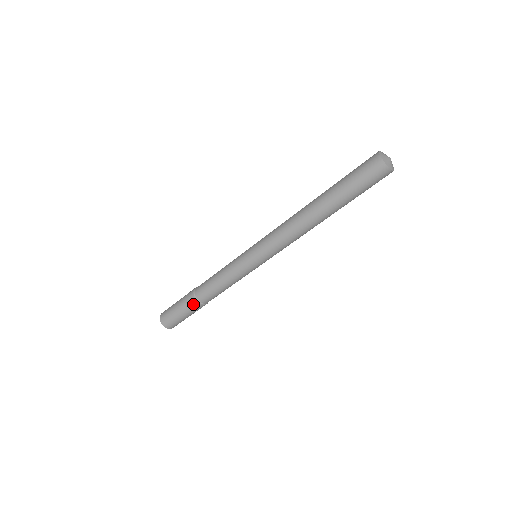
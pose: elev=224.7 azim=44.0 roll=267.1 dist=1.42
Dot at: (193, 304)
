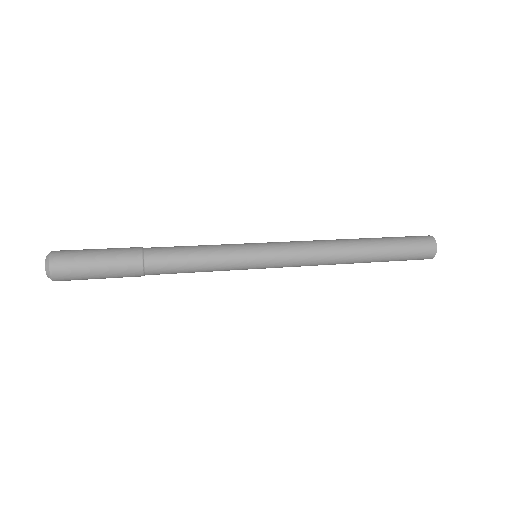
Dot at: occluded
